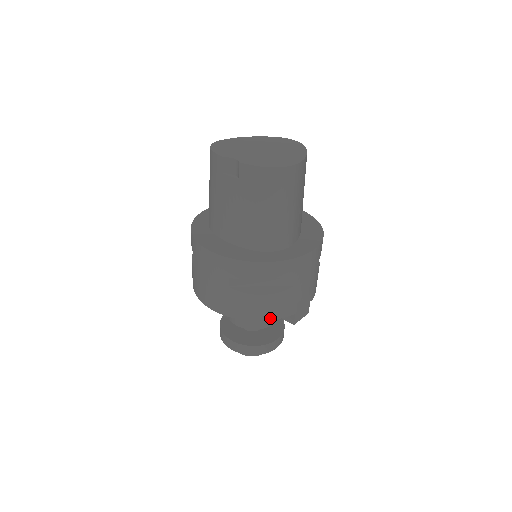
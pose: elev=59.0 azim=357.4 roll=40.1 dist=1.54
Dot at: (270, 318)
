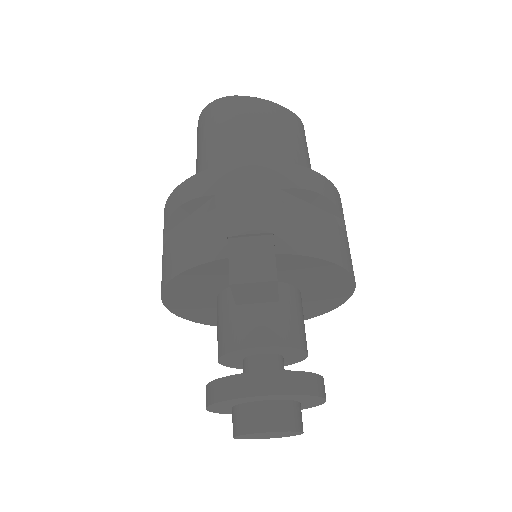
Dot at: (186, 267)
